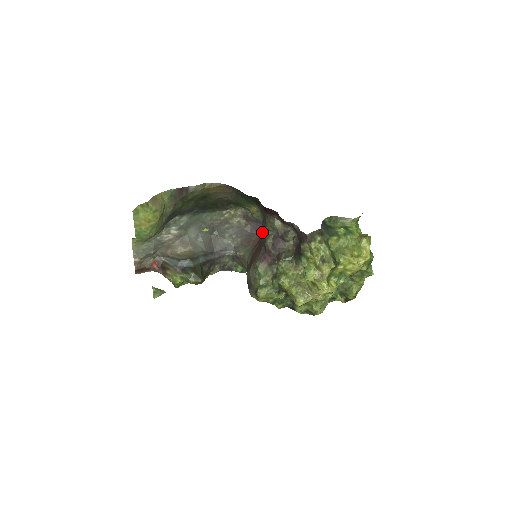
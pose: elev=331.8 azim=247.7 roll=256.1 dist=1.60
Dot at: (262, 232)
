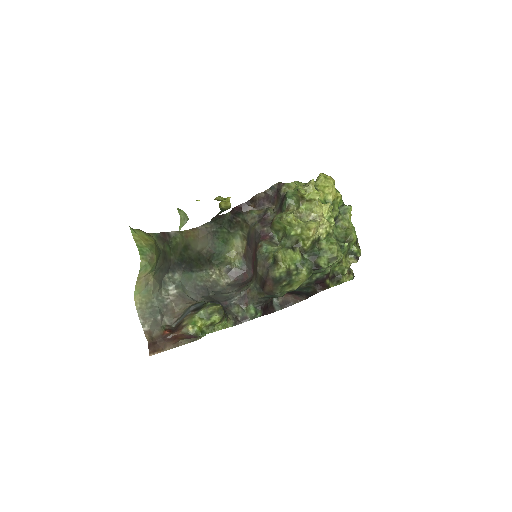
Dot at: (252, 272)
